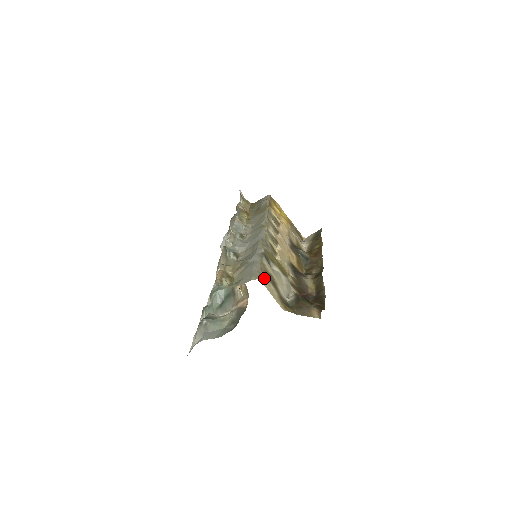
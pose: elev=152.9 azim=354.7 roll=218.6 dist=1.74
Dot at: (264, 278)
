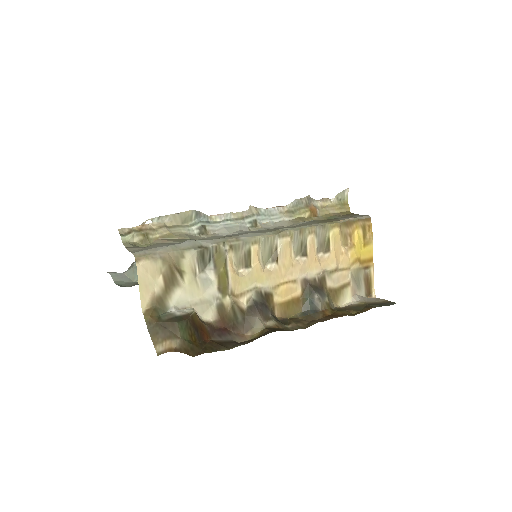
Dot at: (153, 264)
